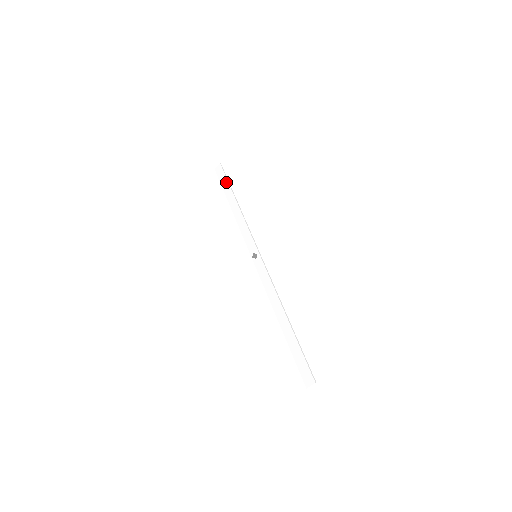
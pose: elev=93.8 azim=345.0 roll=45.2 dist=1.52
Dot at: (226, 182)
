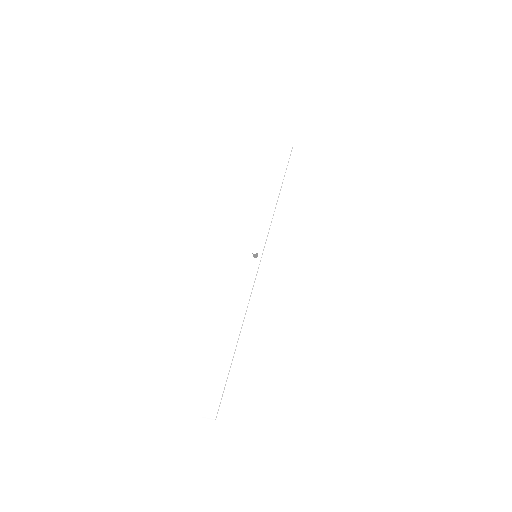
Dot at: (284, 167)
